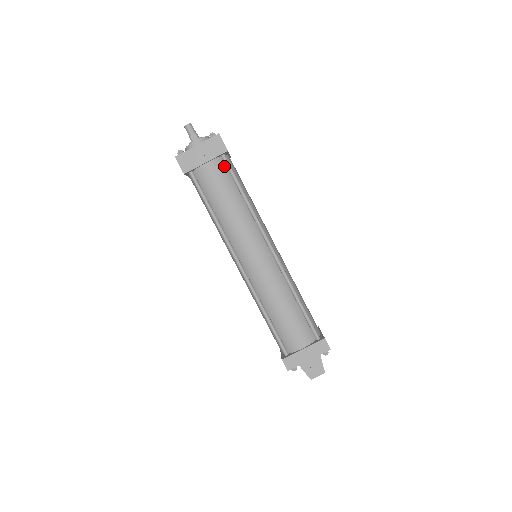
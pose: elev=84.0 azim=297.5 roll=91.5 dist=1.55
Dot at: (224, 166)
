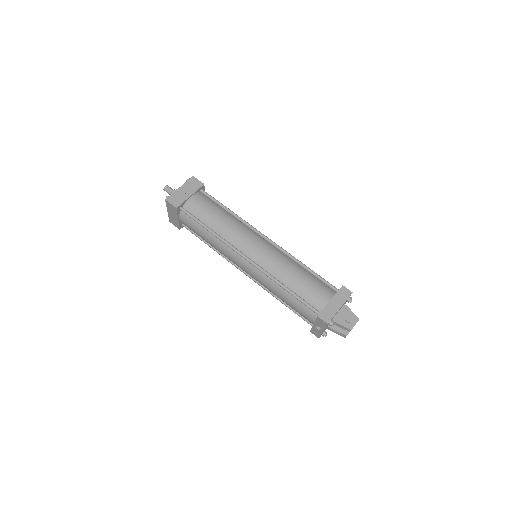
Dot at: (205, 197)
